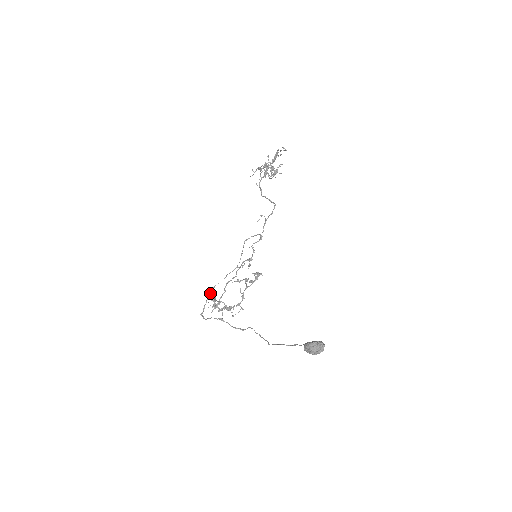
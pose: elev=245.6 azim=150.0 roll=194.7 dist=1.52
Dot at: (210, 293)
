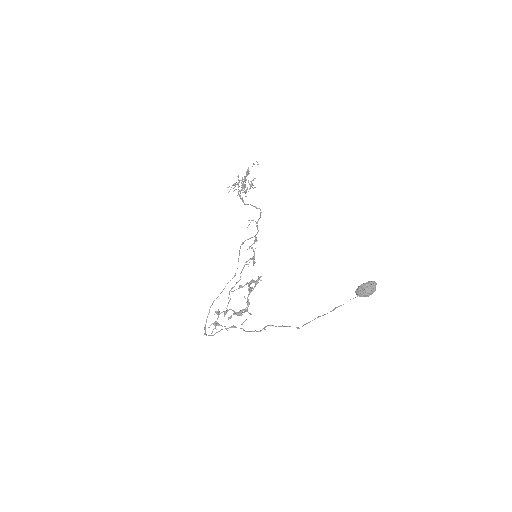
Dot at: (209, 310)
